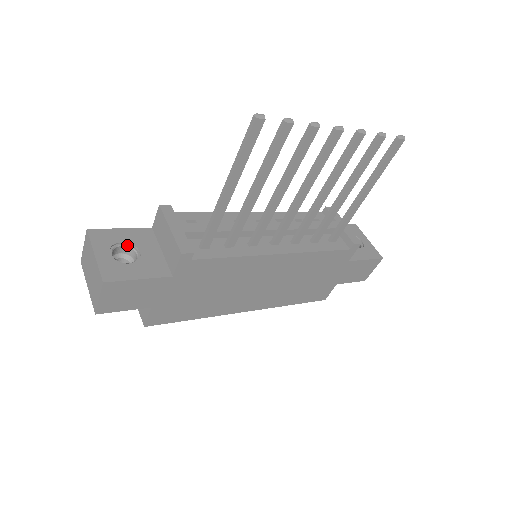
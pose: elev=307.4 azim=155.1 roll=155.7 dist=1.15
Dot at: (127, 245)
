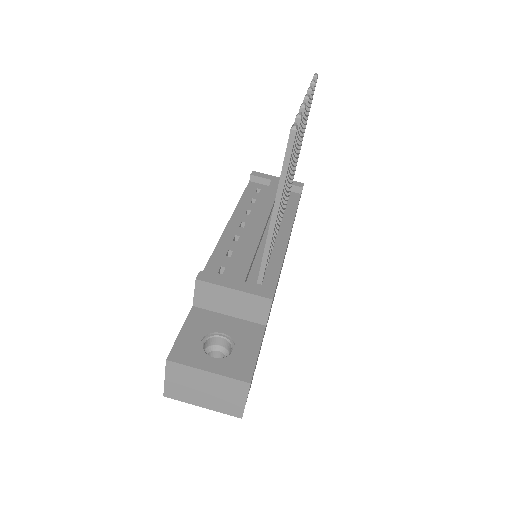
Dot at: (206, 338)
